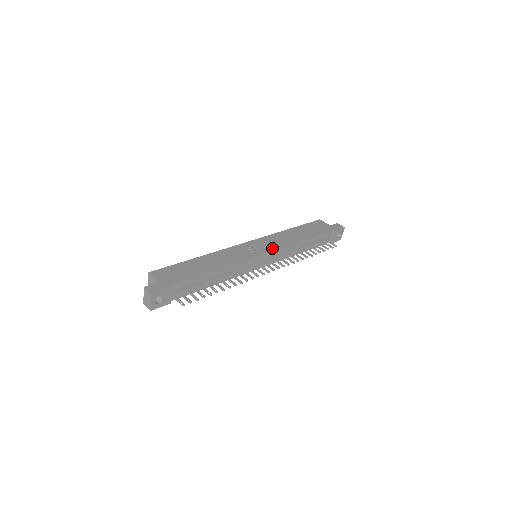
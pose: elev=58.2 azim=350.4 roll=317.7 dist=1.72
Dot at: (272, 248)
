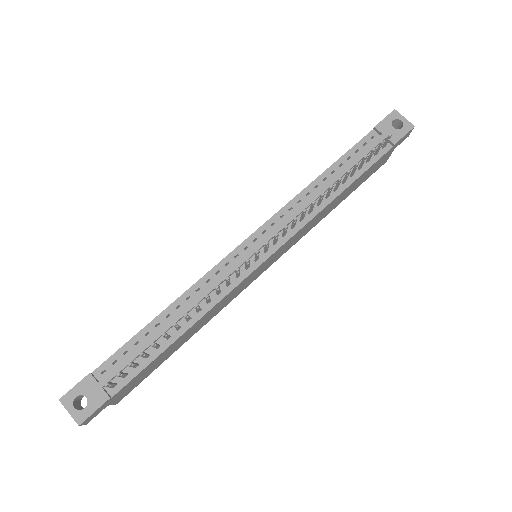
Dot at: (263, 226)
